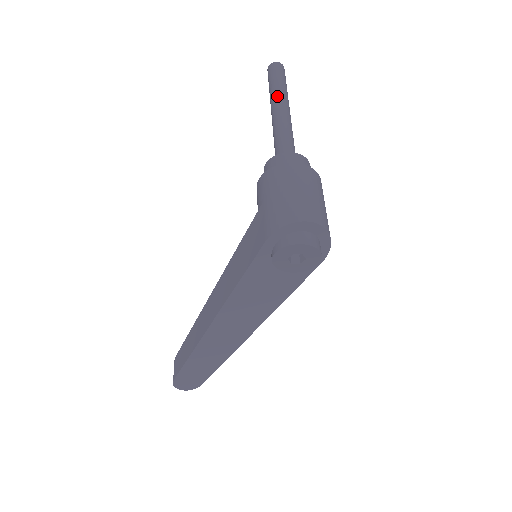
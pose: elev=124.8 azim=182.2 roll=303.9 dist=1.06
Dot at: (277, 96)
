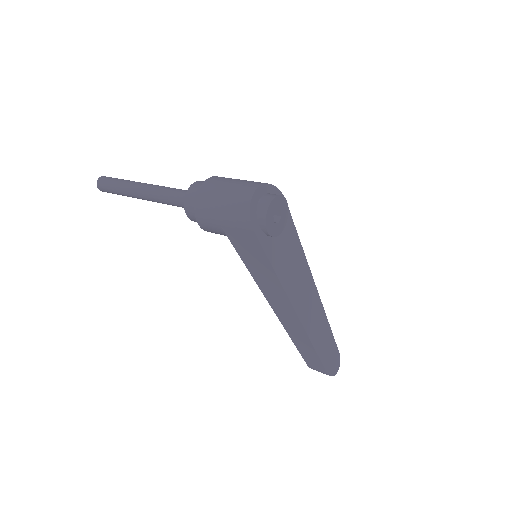
Dot at: (129, 188)
